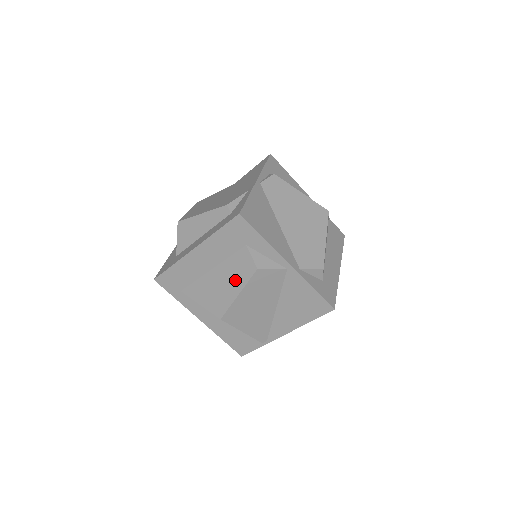
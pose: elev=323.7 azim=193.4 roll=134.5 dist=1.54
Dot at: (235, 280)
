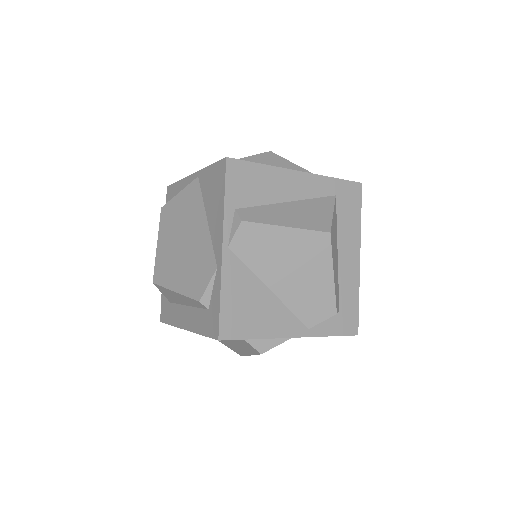
Dot at: (242, 347)
